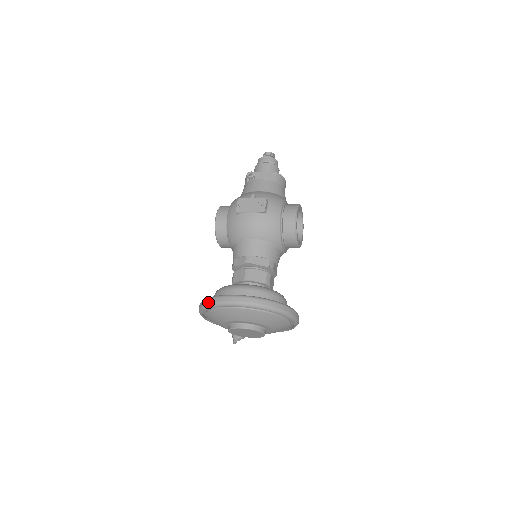
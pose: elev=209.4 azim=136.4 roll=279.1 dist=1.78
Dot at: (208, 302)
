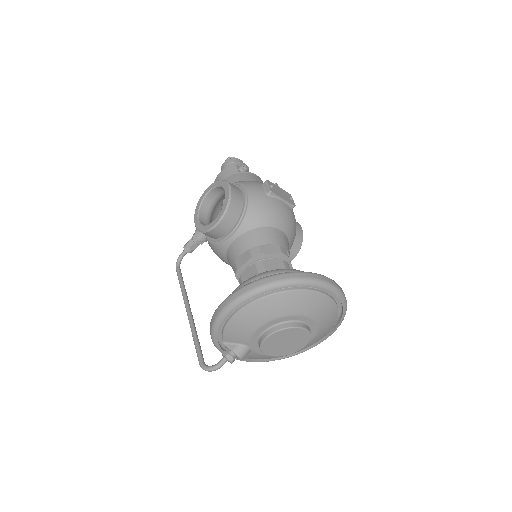
Dot at: (295, 276)
